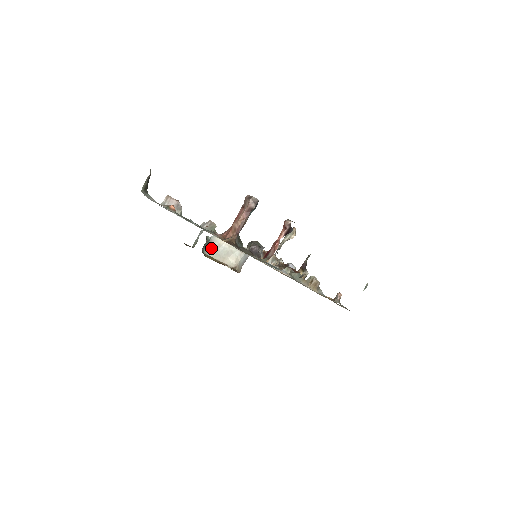
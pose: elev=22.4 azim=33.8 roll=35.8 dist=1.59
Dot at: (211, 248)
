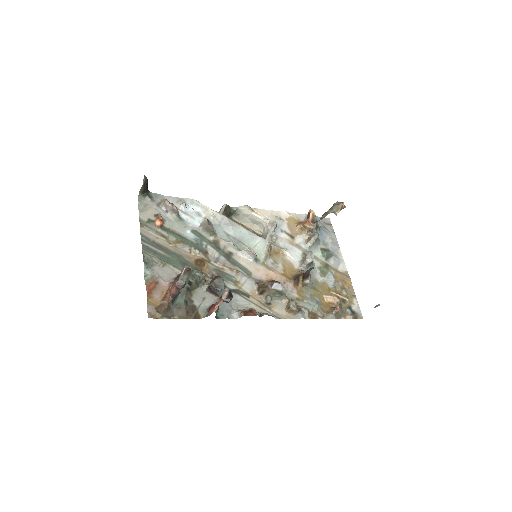
Dot at: (239, 216)
